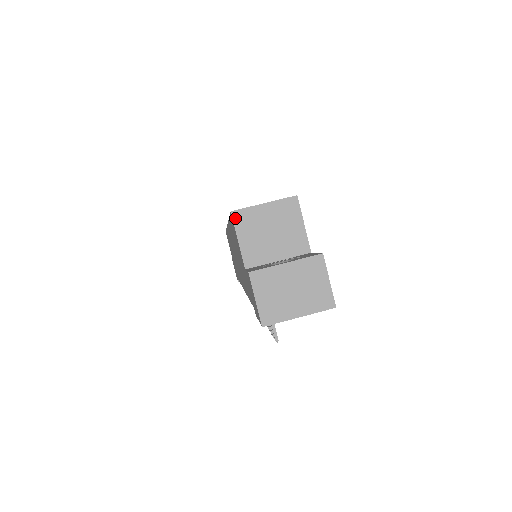
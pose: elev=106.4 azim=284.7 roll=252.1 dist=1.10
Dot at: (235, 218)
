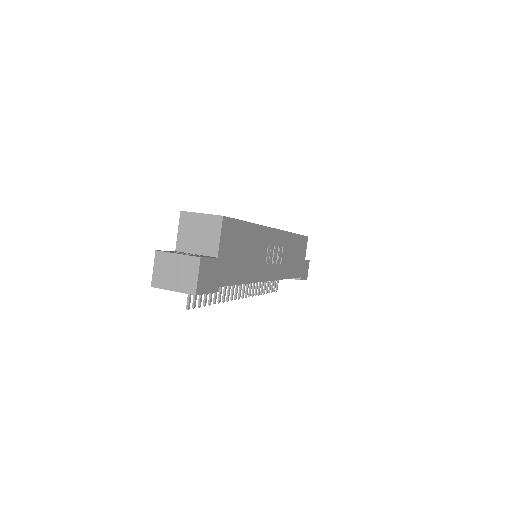
Dot at: (181, 216)
